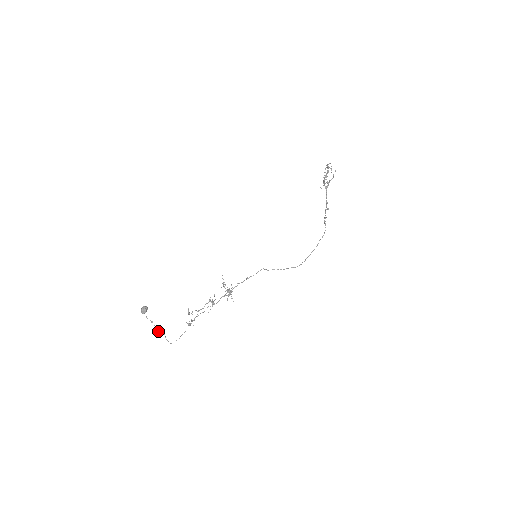
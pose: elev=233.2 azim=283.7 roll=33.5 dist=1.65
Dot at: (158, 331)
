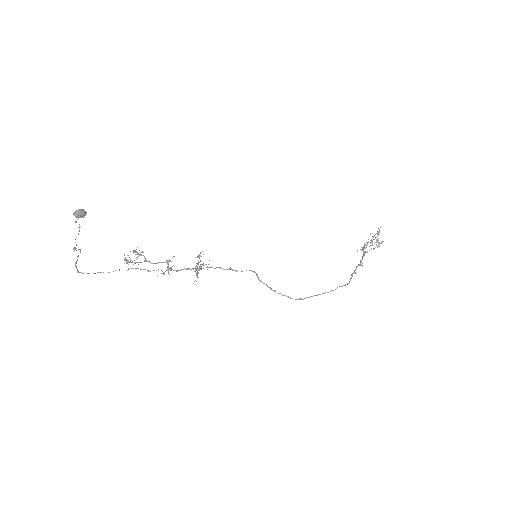
Dot at: (76, 244)
